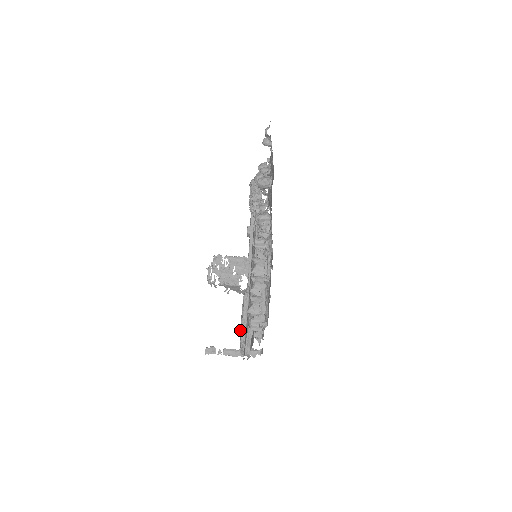
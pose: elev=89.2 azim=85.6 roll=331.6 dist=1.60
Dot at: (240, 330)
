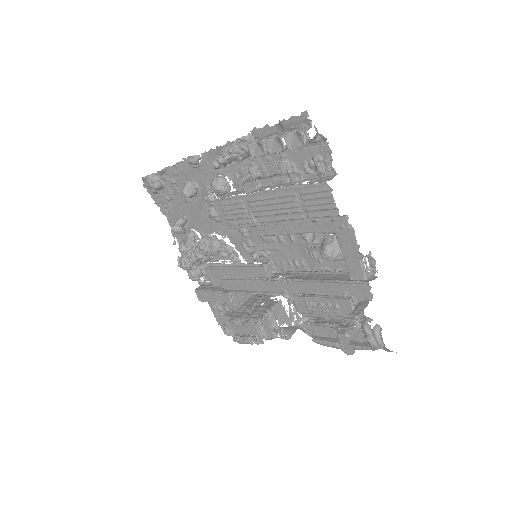
Dot at: (335, 305)
